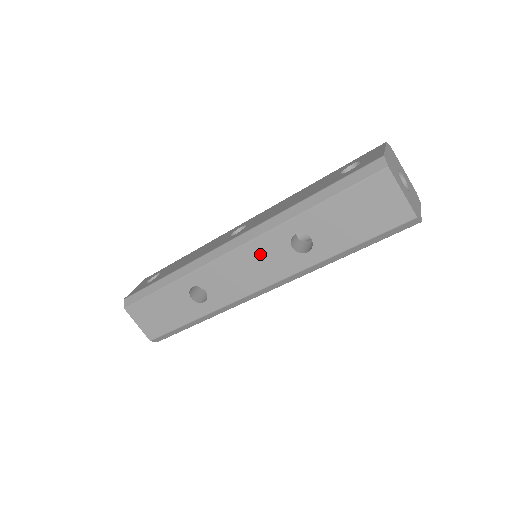
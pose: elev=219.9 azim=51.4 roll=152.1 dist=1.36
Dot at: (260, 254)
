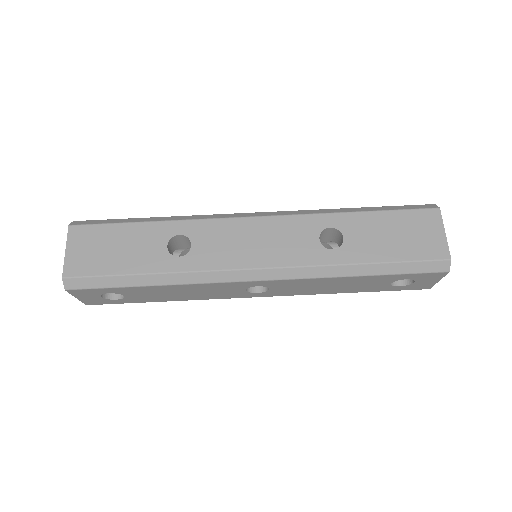
Dot at: (282, 231)
